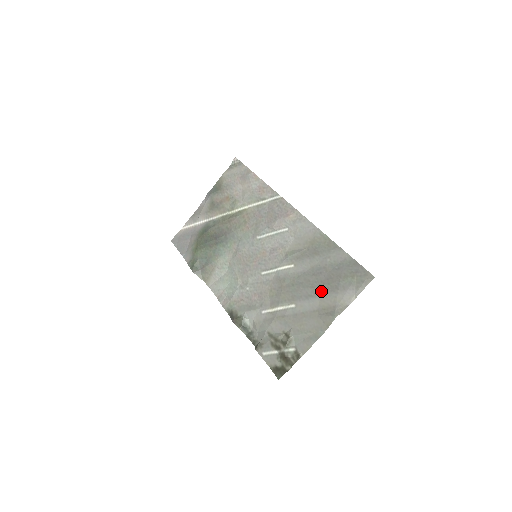
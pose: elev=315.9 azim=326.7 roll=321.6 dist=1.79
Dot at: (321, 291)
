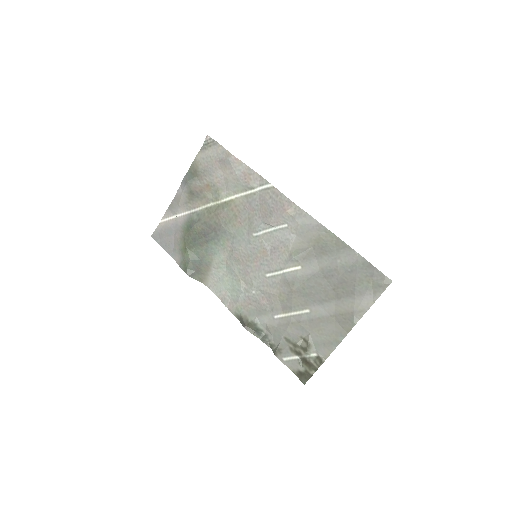
Dot at: (336, 296)
